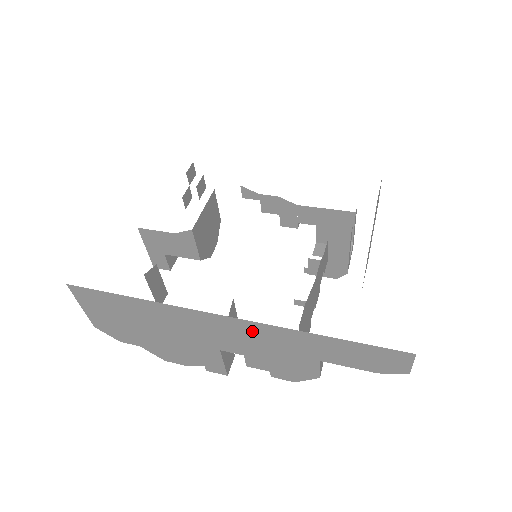
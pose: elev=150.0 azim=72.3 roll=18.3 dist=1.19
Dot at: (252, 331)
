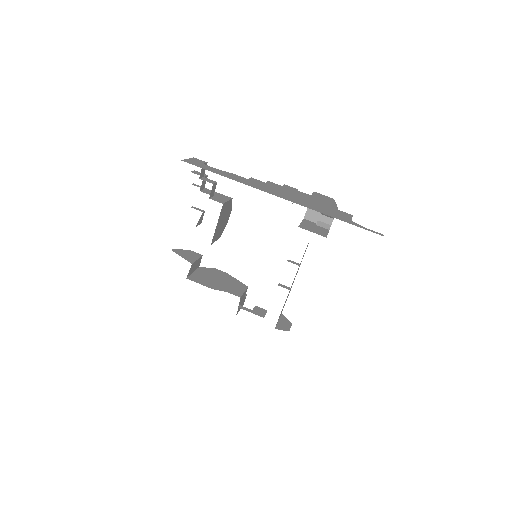
Dot at: occluded
